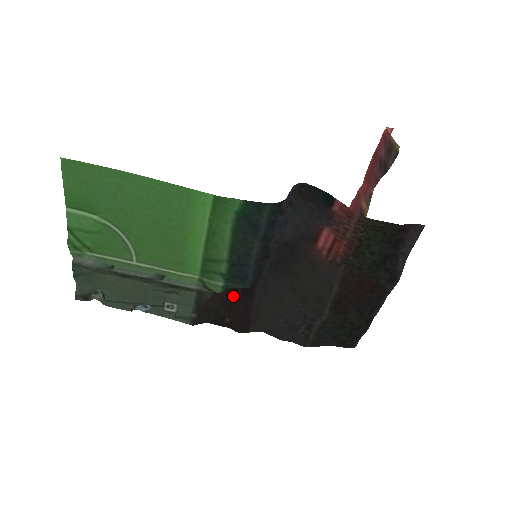
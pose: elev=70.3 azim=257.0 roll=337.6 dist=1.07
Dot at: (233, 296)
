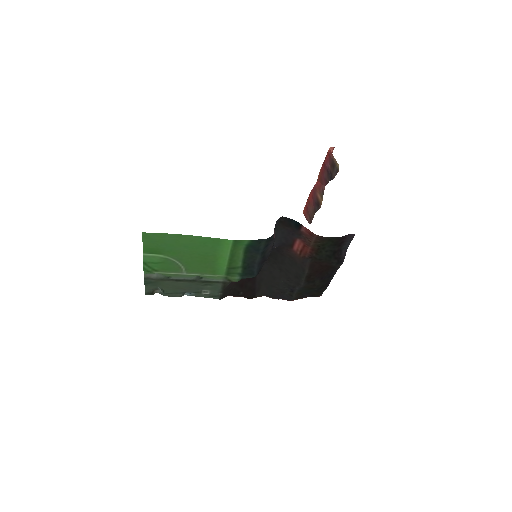
Dot at: occluded
